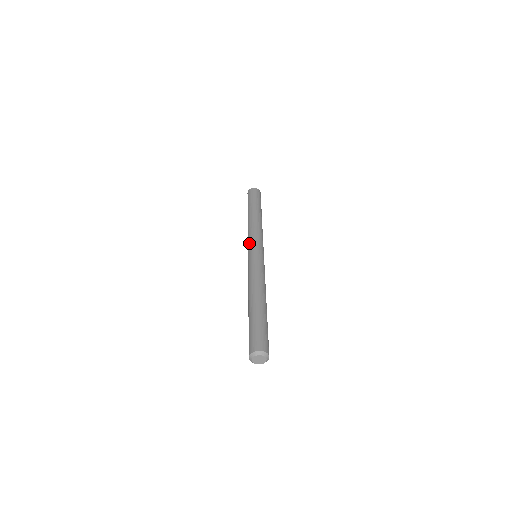
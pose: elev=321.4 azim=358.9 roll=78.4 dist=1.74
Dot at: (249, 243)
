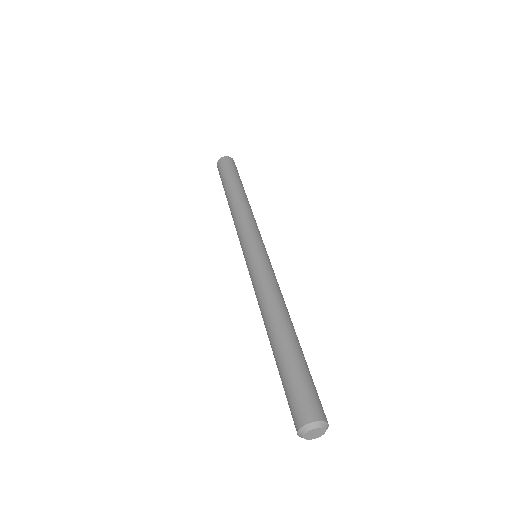
Dot at: occluded
